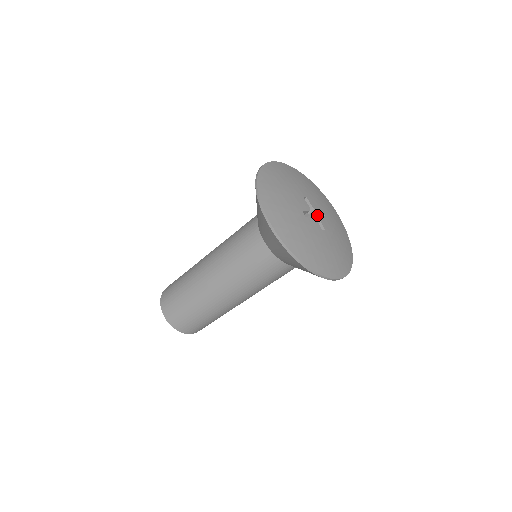
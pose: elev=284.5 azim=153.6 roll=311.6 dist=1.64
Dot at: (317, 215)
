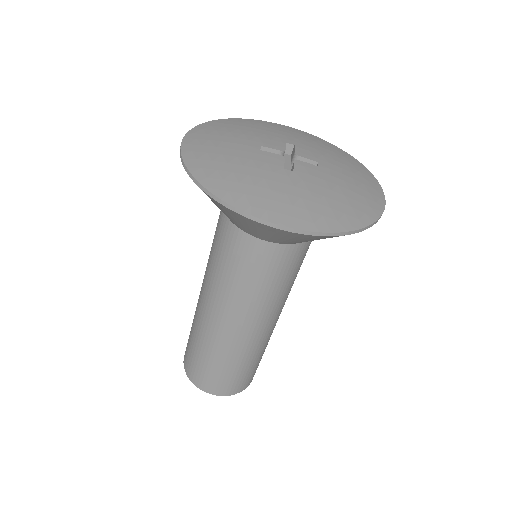
Dot at: occluded
